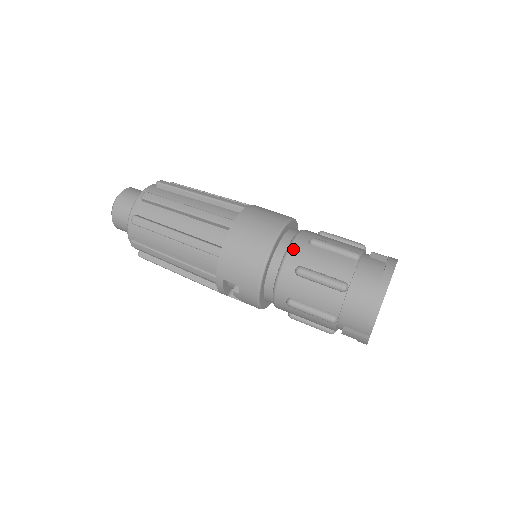
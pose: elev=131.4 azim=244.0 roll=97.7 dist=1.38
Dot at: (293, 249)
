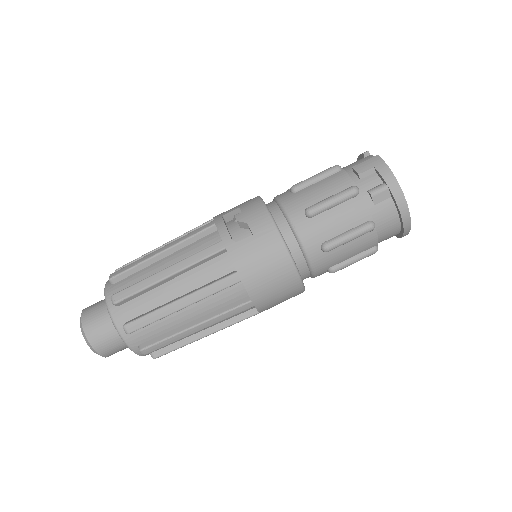
Dot at: (316, 267)
